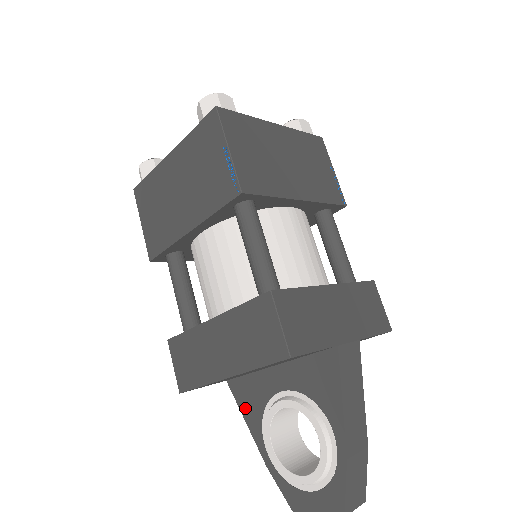
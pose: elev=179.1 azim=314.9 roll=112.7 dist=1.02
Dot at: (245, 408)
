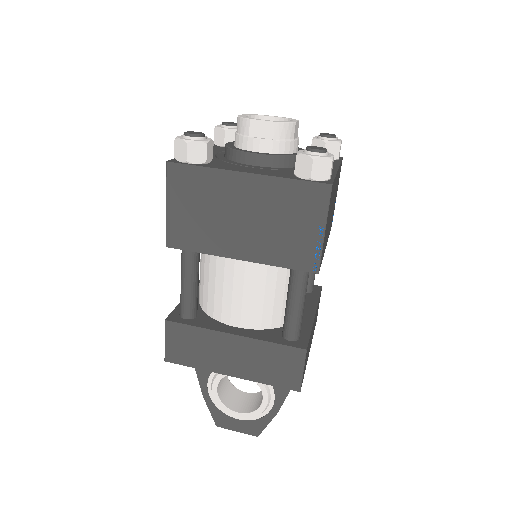
Dot at: occluded
